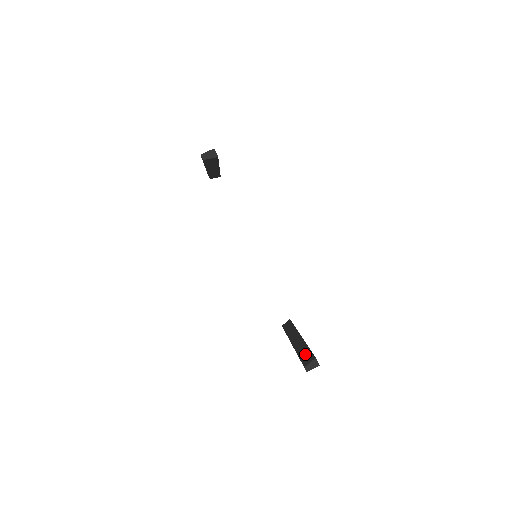
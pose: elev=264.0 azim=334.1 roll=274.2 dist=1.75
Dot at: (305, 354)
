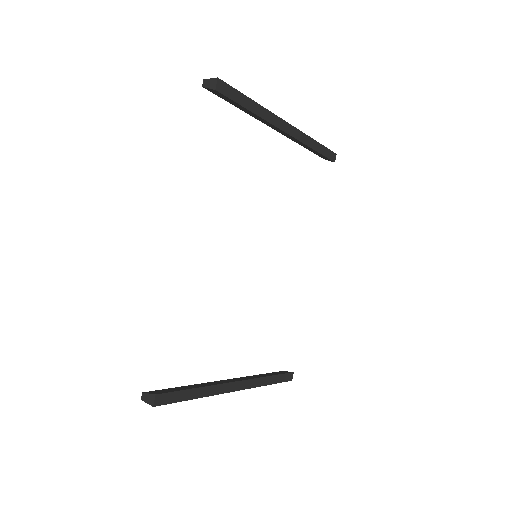
Dot at: (177, 388)
